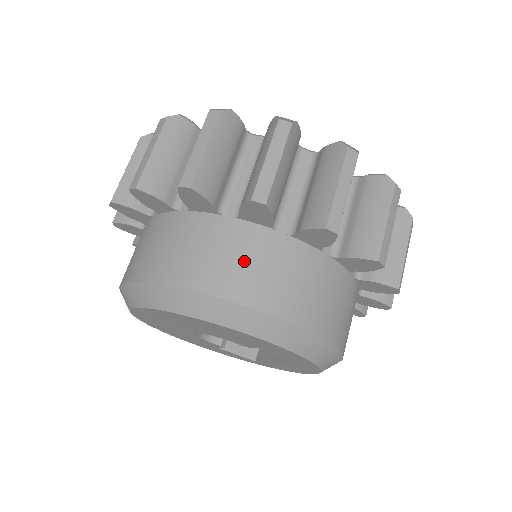
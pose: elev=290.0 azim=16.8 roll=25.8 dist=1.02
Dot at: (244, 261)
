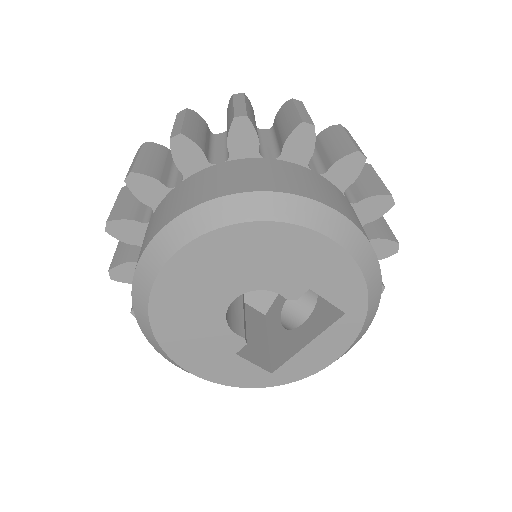
Dot at: (299, 179)
